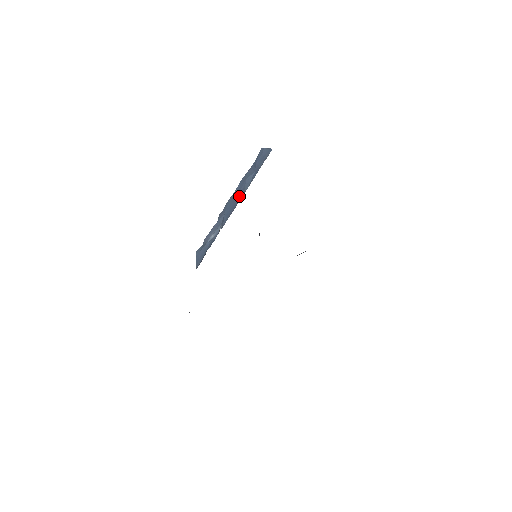
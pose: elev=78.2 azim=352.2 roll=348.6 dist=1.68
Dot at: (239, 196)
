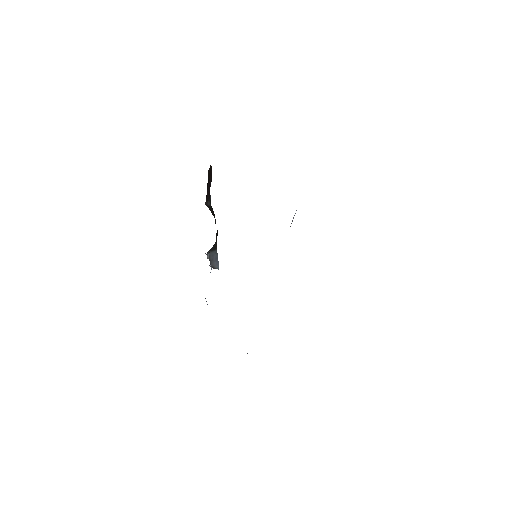
Dot at: occluded
